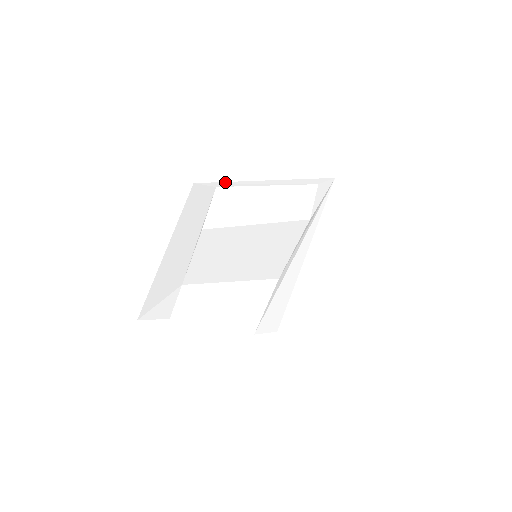
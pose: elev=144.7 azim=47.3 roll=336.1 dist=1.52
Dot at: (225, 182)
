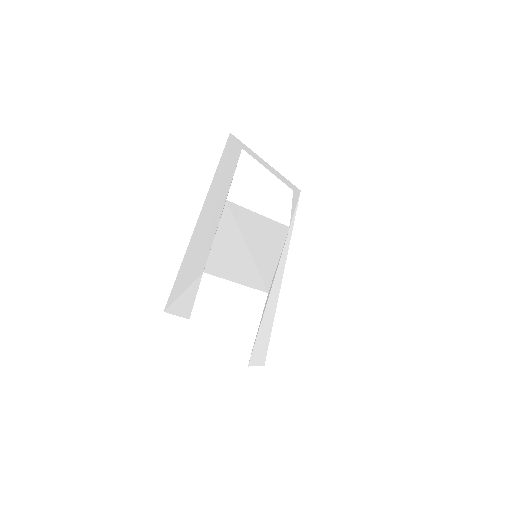
Dot at: (247, 147)
